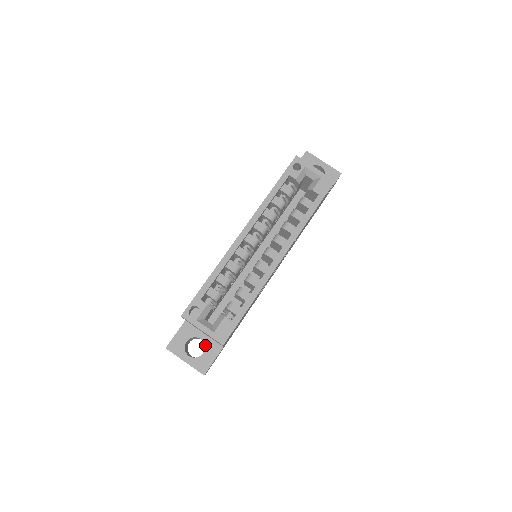
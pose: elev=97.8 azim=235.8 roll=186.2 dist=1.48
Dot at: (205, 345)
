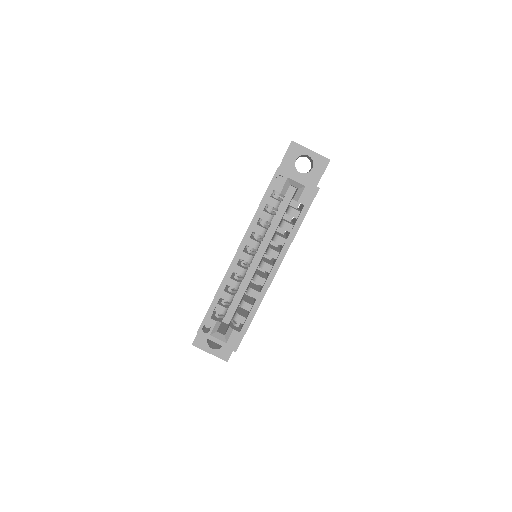
Dot at: occluded
